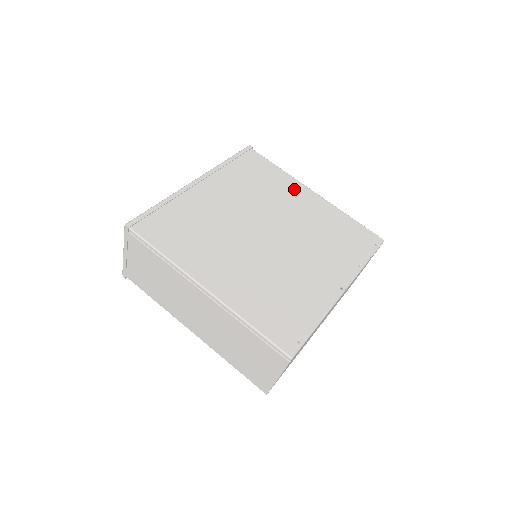
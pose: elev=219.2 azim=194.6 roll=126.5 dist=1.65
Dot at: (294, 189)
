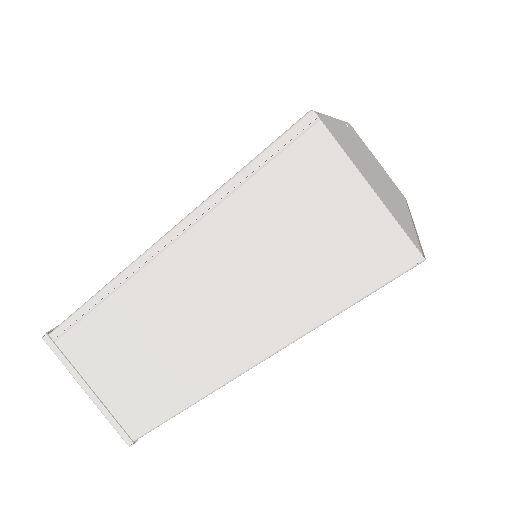
Dot at: occluded
